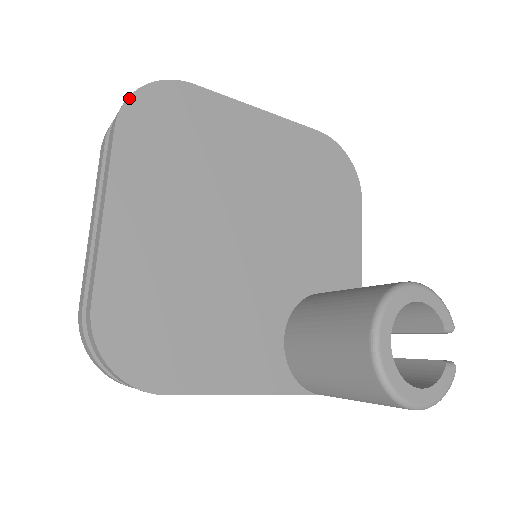
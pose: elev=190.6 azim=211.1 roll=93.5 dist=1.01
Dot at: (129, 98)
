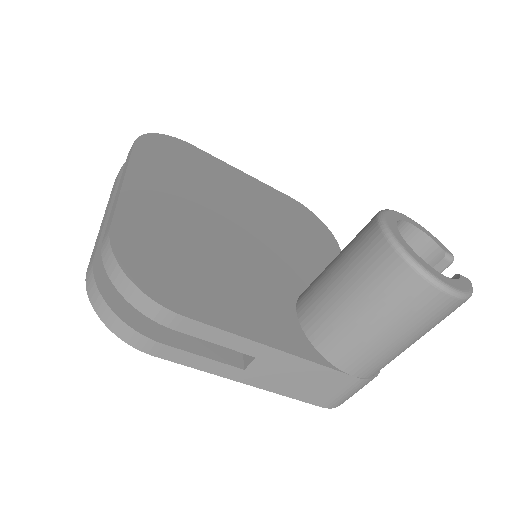
Dot at: (145, 135)
